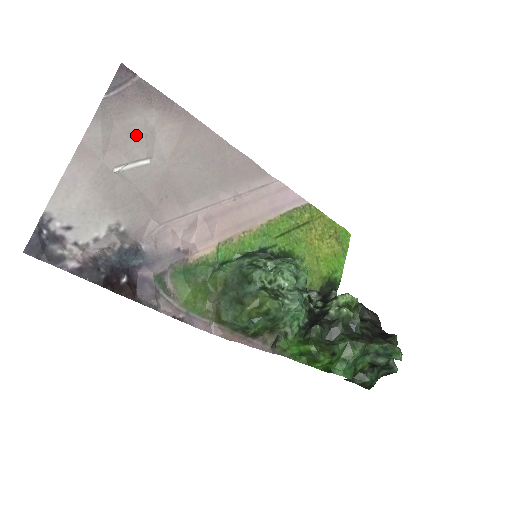
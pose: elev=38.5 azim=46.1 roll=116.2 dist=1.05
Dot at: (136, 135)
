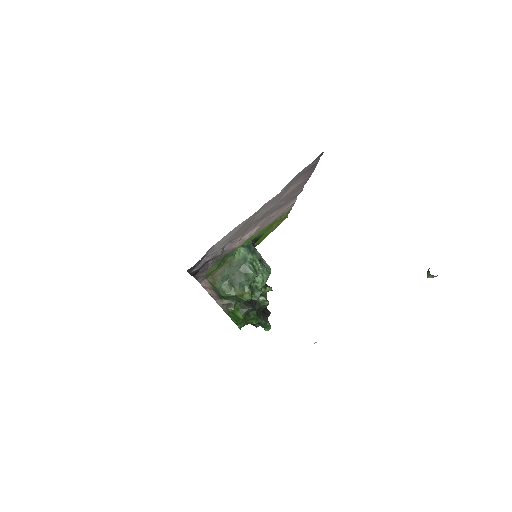
Dot at: (284, 193)
